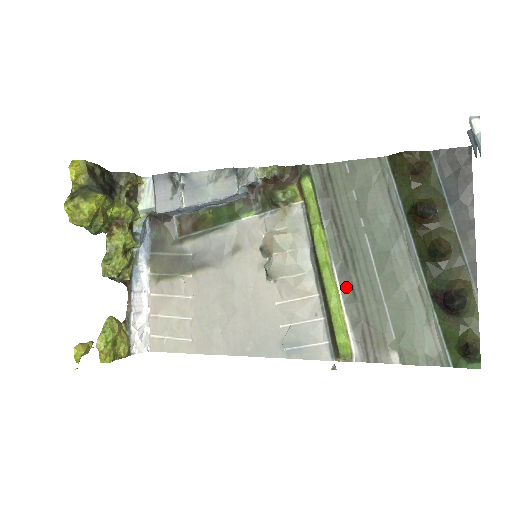
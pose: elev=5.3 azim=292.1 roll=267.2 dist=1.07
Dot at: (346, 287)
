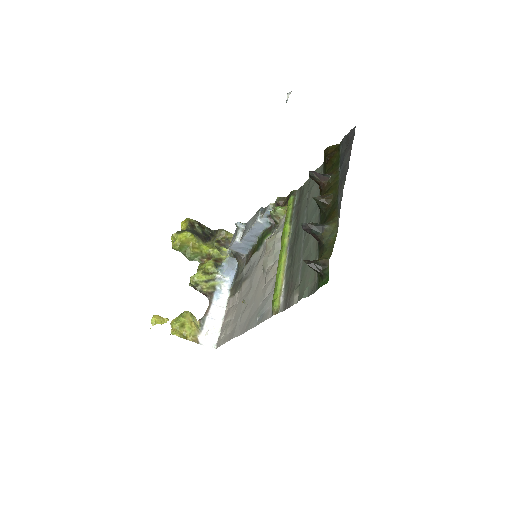
Dot at: (290, 259)
